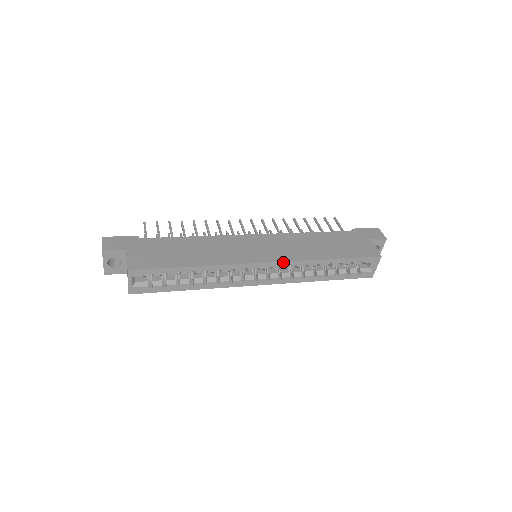
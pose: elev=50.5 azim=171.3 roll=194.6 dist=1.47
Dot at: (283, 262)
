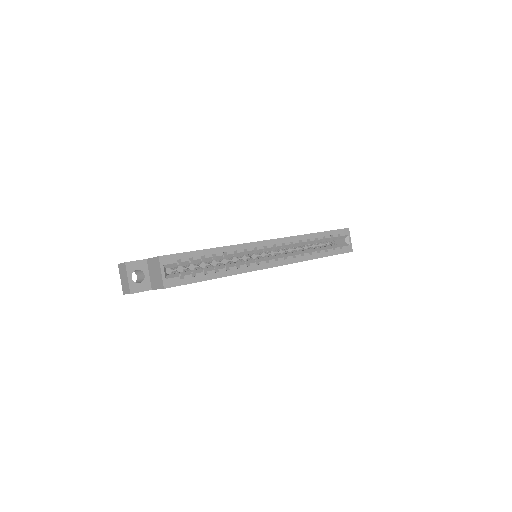
Dot at: (281, 239)
